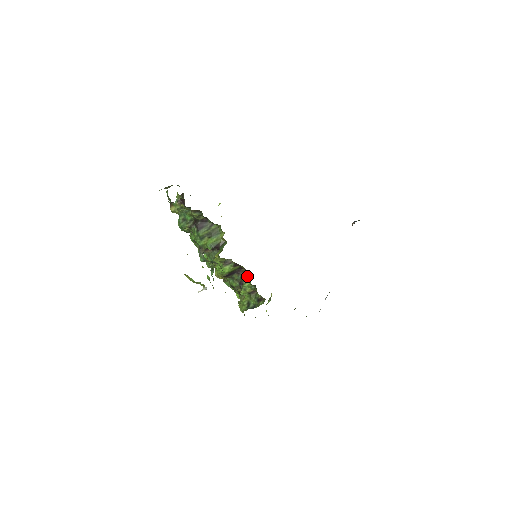
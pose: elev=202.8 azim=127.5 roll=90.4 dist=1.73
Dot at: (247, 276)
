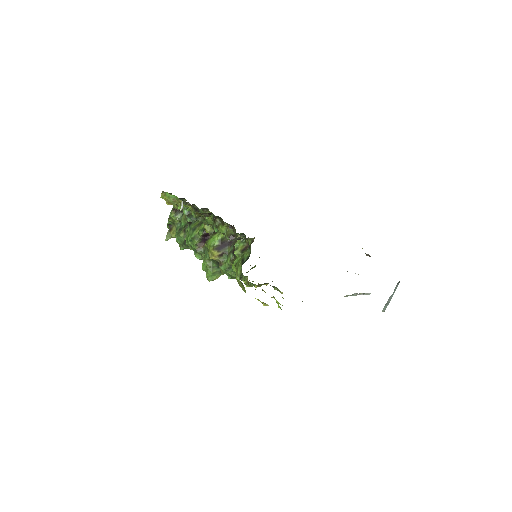
Dot at: (237, 236)
